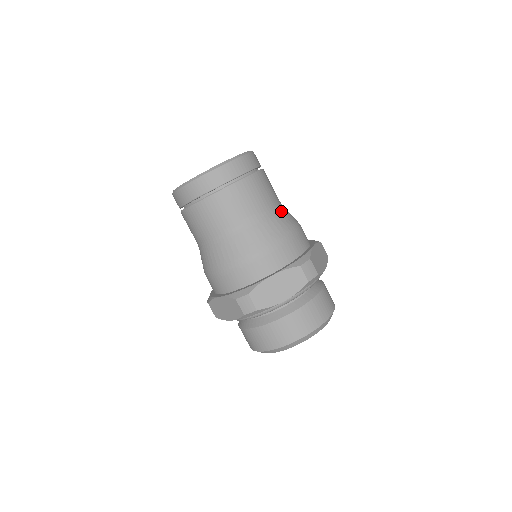
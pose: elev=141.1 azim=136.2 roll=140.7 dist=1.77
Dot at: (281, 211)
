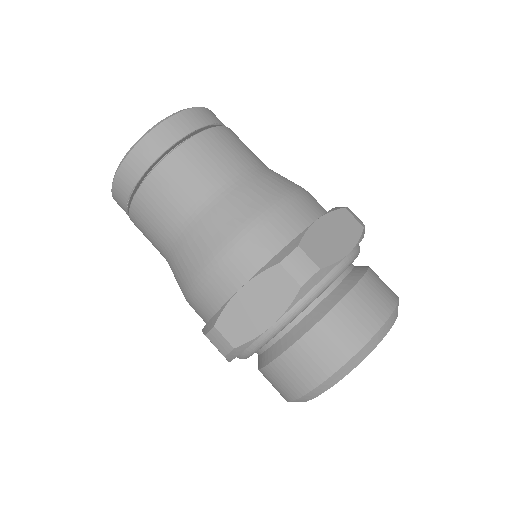
Dot at: (251, 181)
